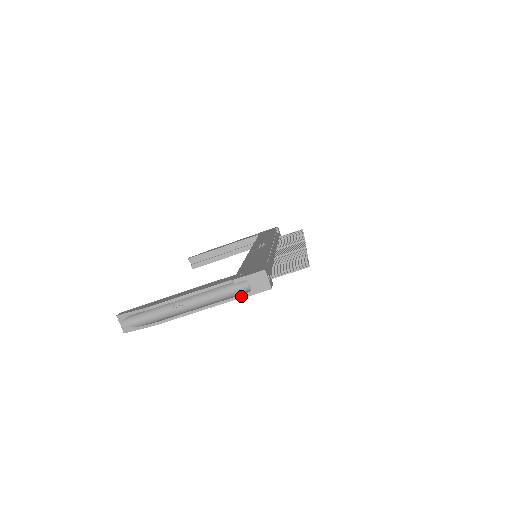
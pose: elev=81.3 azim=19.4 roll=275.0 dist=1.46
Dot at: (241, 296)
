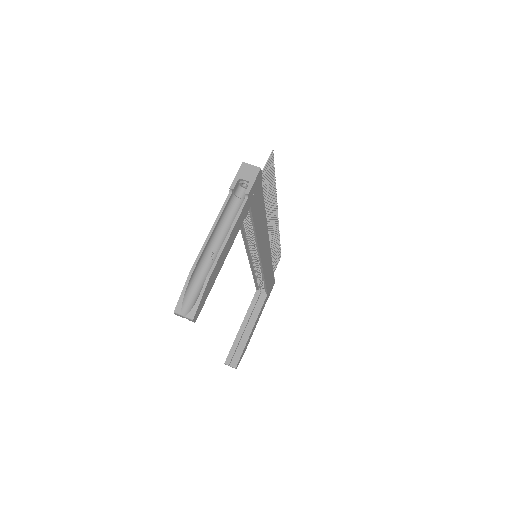
Dot at: (246, 192)
